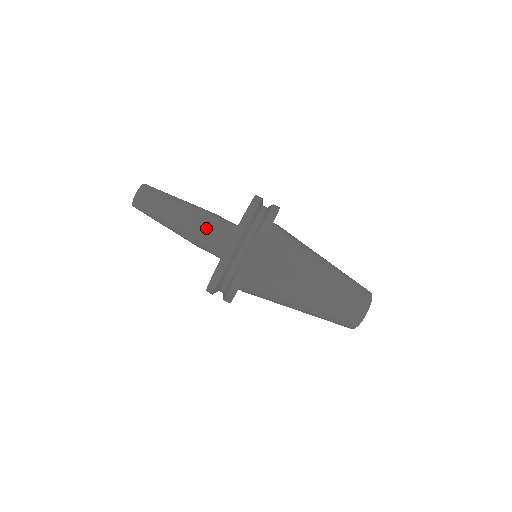
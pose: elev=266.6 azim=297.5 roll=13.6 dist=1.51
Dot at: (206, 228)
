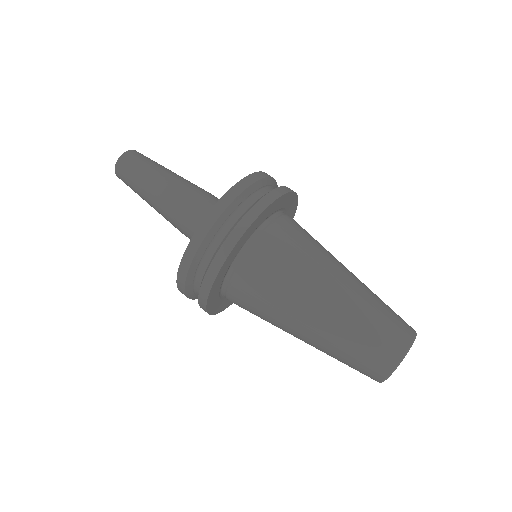
Dot at: (200, 198)
